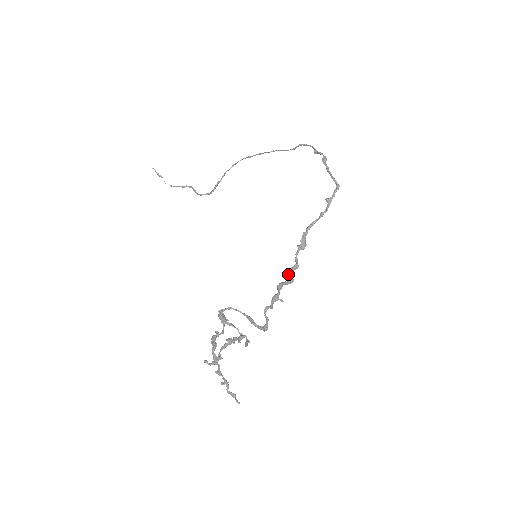
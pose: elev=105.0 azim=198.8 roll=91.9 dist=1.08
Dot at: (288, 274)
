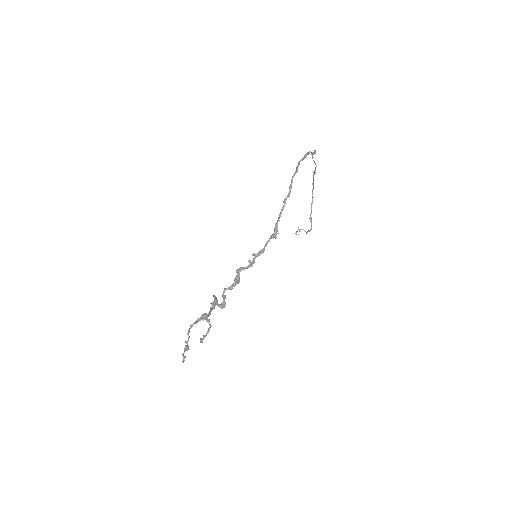
Dot at: occluded
